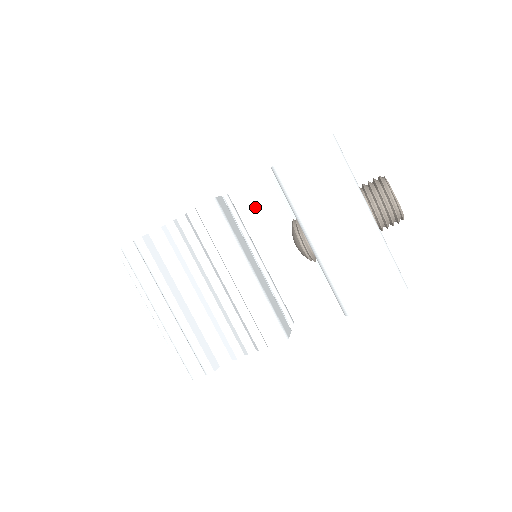
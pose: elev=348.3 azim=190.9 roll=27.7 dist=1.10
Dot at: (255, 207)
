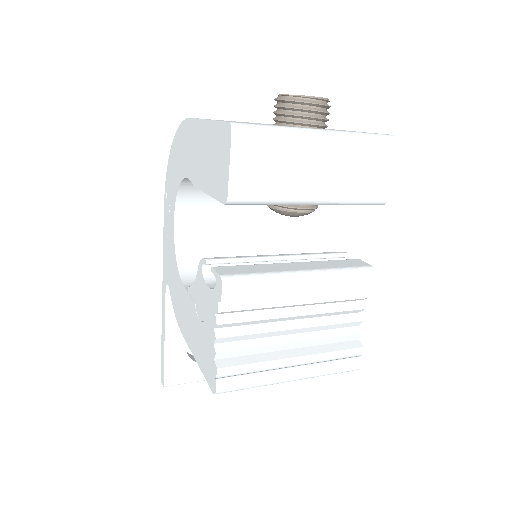
Dot at: (194, 232)
